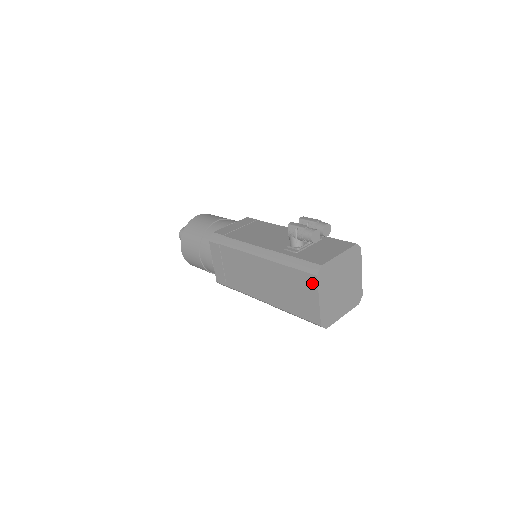
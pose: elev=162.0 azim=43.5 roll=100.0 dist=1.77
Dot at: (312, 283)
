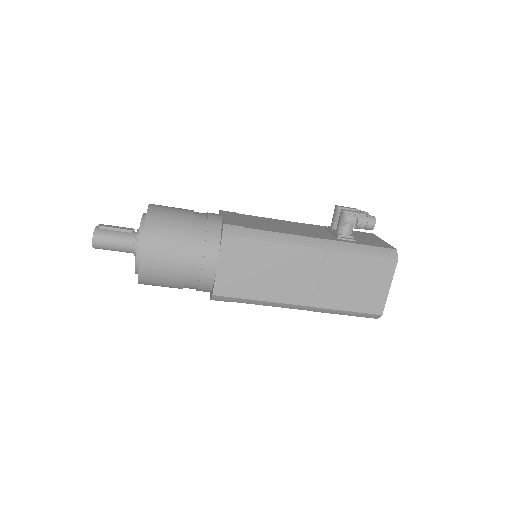
Dot at: (389, 269)
